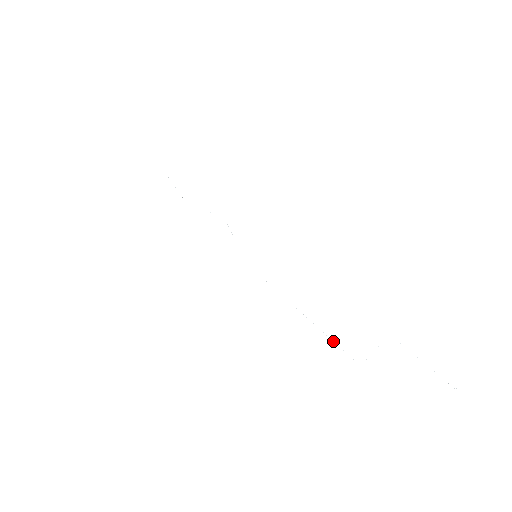
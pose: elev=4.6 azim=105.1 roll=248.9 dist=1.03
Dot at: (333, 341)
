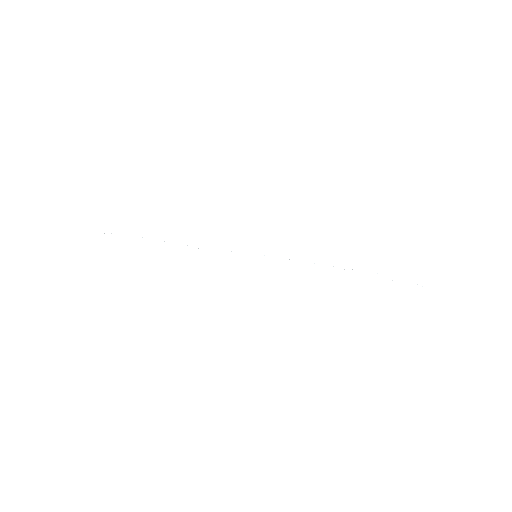
Dot at: (352, 269)
